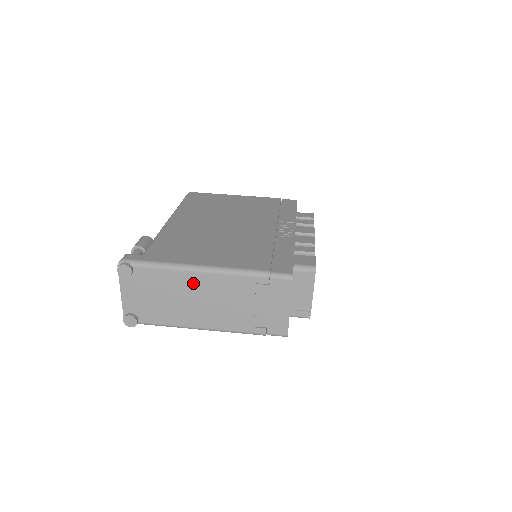
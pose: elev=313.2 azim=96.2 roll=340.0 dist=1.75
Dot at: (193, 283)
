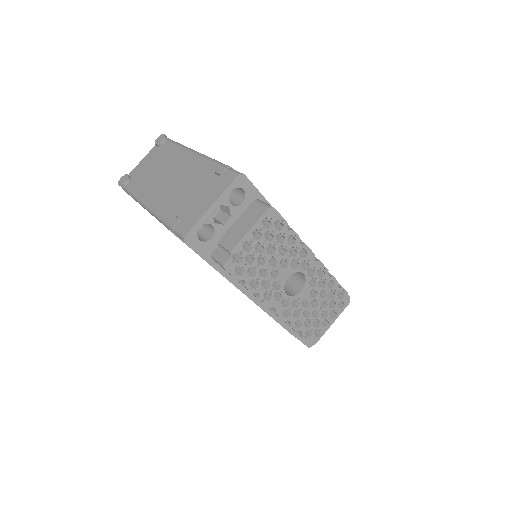
Dot at: (181, 161)
